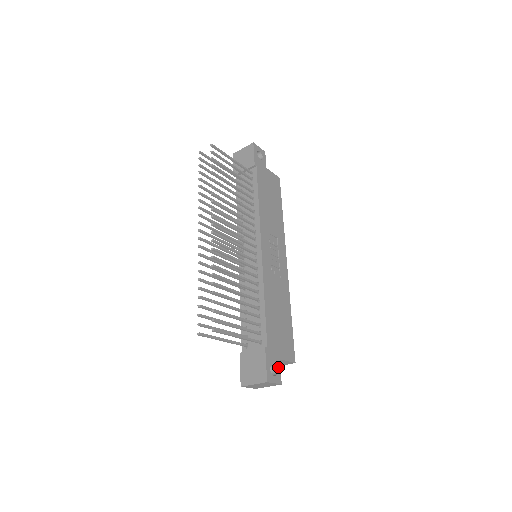
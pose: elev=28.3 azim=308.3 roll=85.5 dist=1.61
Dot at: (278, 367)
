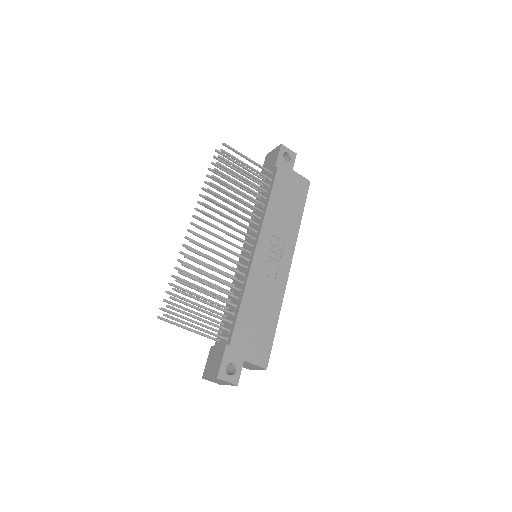
Dot at: (239, 368)
